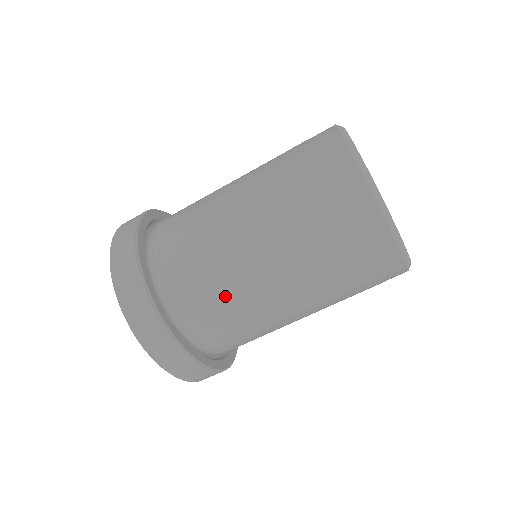
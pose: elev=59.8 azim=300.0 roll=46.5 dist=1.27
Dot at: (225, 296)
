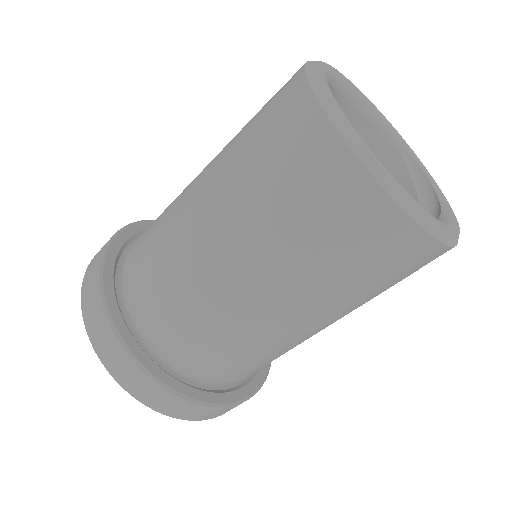
Dot at: (251, 354)
